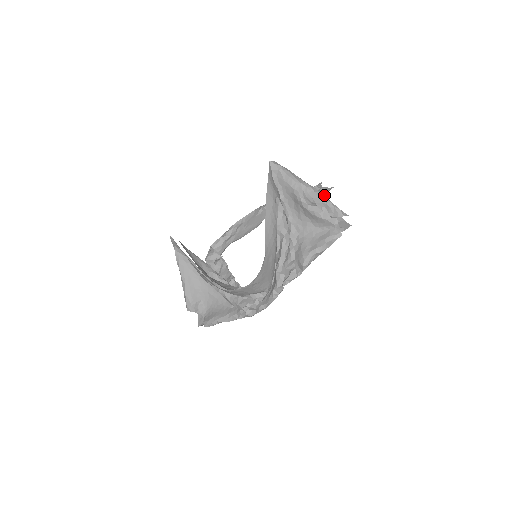
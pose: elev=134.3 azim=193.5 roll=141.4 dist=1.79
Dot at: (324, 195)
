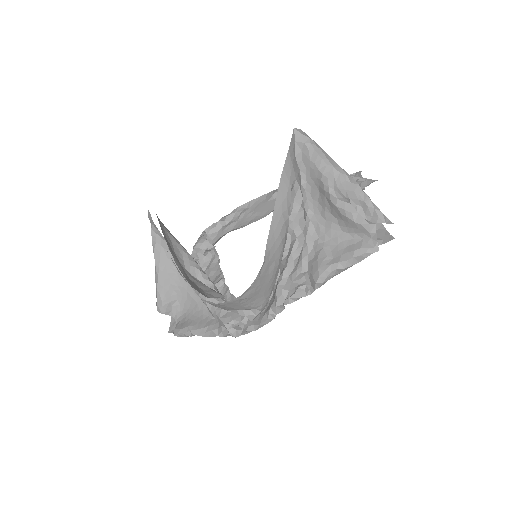
Dot at: (363, 189)
